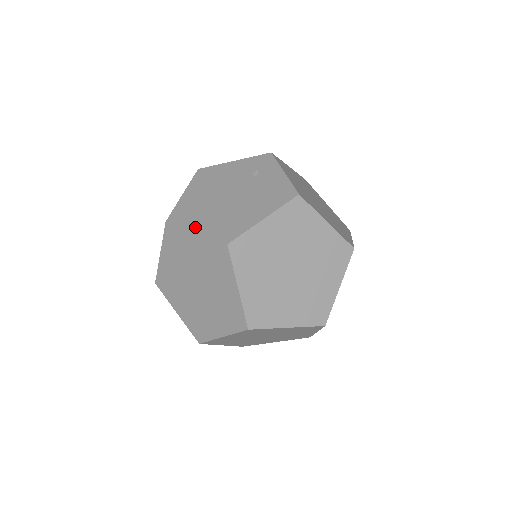
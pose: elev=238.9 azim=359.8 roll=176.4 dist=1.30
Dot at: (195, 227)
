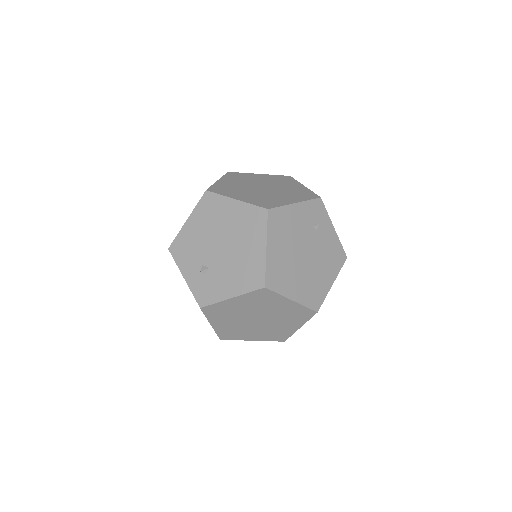
Dot at: (291, 295)
